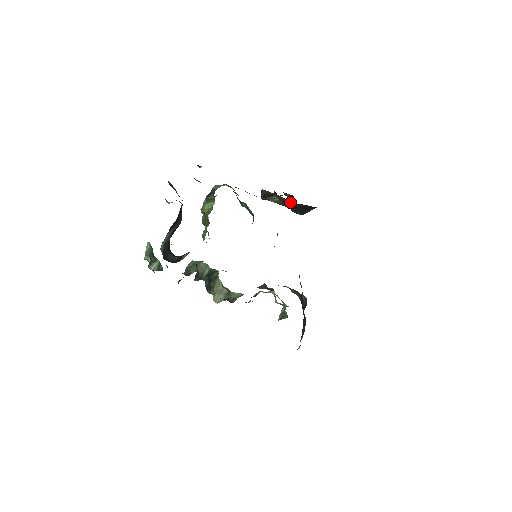
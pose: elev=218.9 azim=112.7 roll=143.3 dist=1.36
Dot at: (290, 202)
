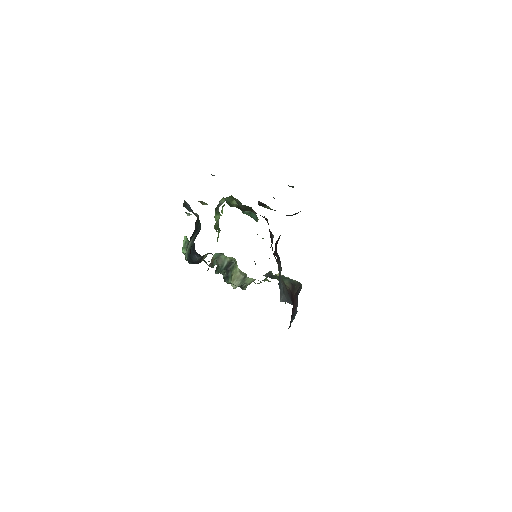
Dot at: occluded
